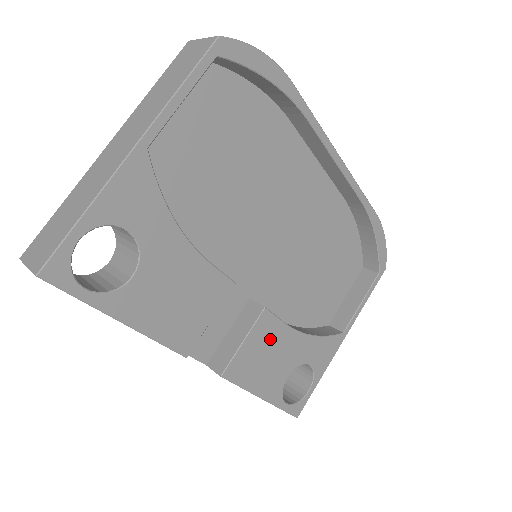
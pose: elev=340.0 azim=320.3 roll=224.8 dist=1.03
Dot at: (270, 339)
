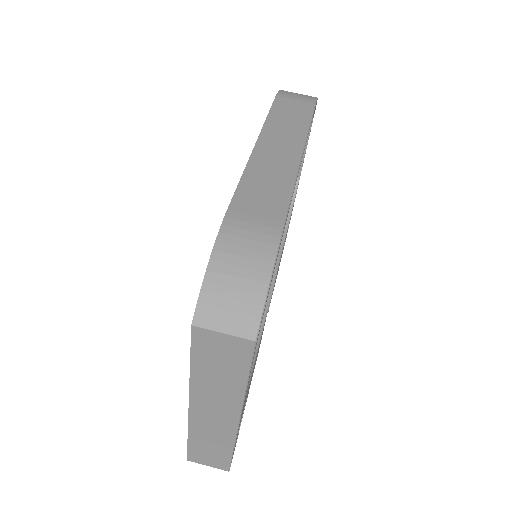
Dot at: occluded
